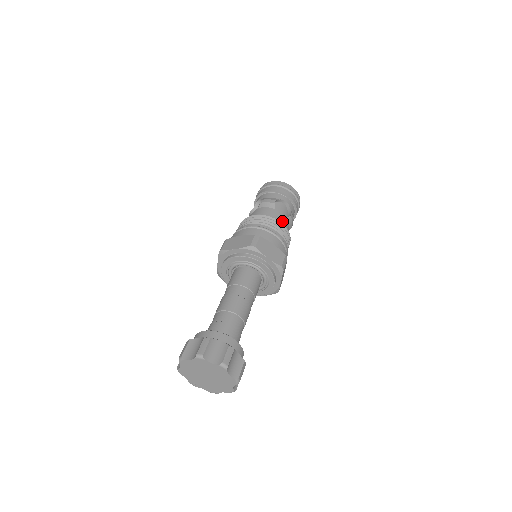
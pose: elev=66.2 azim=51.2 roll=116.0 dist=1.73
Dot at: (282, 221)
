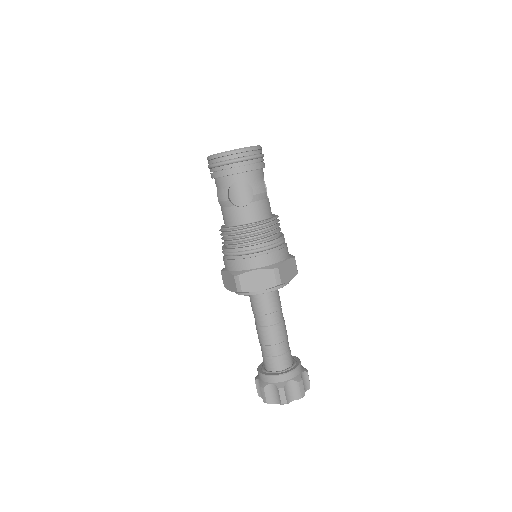
Dot at: (249, 214)
